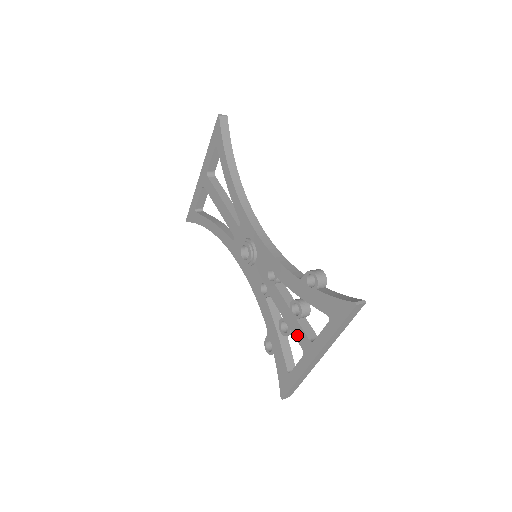
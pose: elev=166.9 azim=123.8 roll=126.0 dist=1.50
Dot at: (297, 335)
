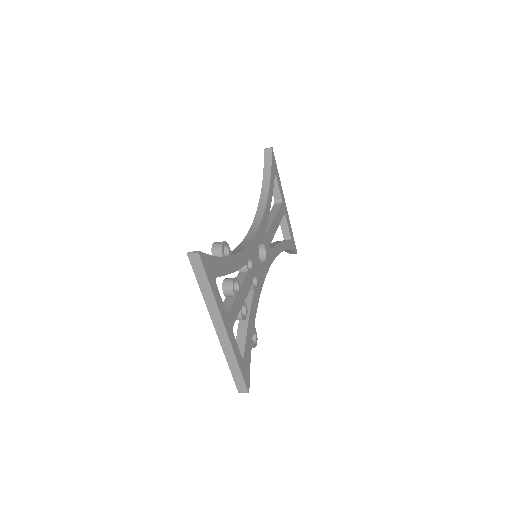
Dot at: occluded
